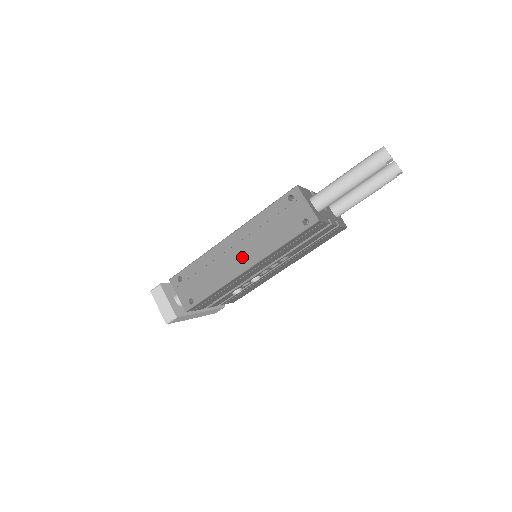
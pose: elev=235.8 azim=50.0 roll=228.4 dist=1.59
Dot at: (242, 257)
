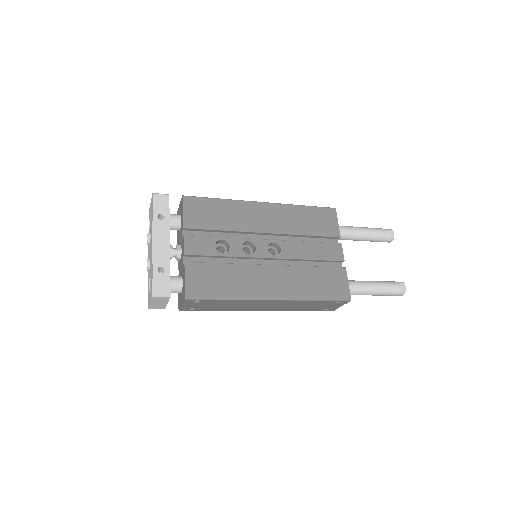
Dot at: (266, 307)
